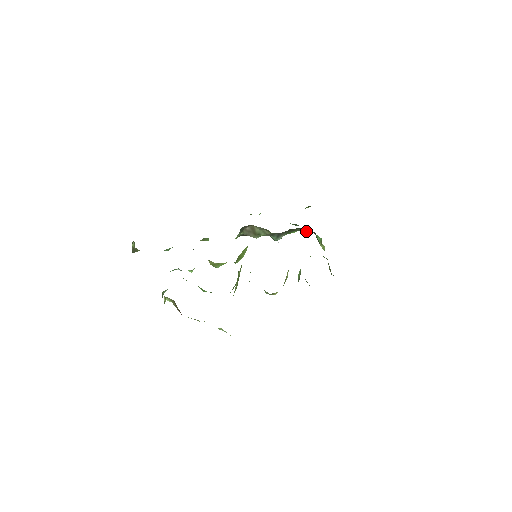
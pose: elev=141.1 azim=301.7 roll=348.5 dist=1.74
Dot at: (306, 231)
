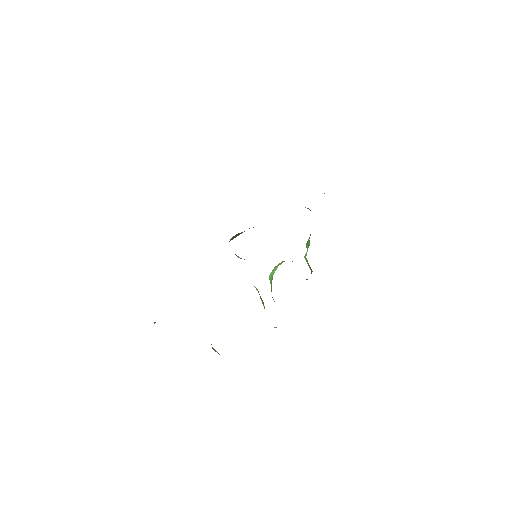
Dot at: occluded
